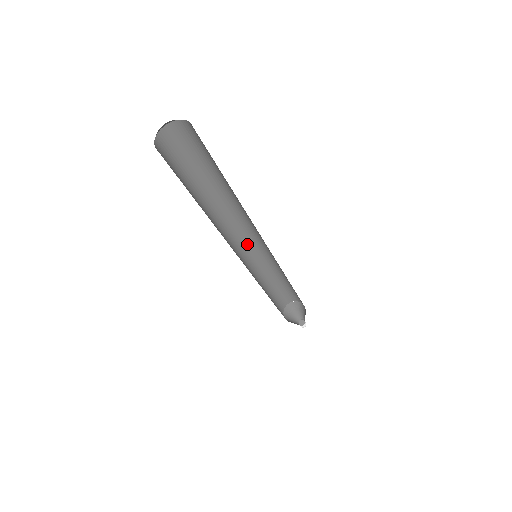
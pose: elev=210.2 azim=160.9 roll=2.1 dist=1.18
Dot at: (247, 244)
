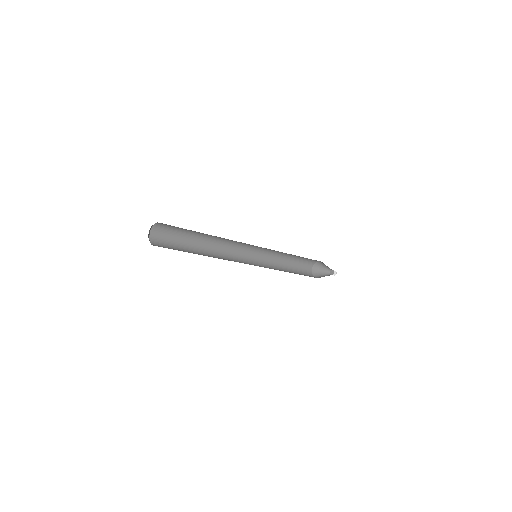
Dot at: (251, 248)
